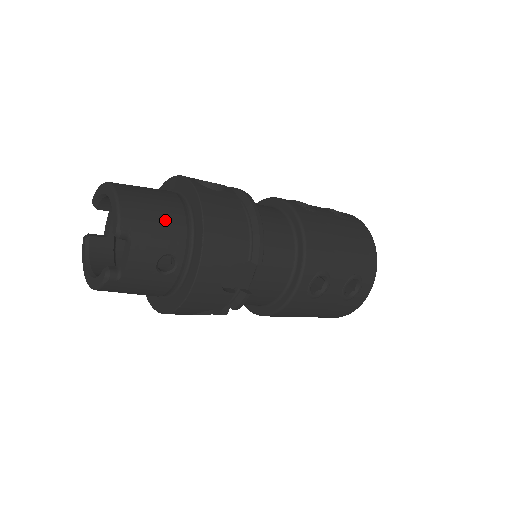
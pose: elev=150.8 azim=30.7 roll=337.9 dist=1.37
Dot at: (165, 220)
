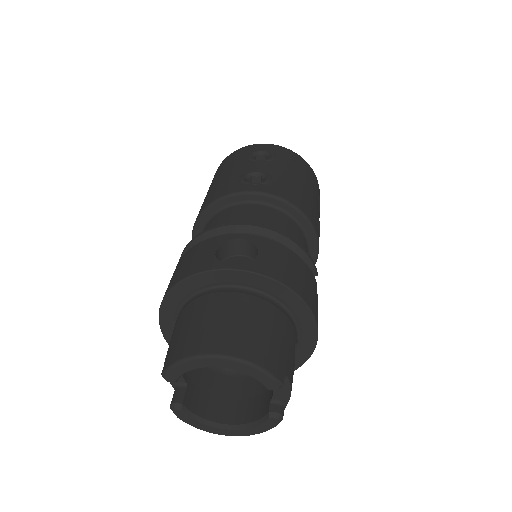
Dot at: (276, 329)
